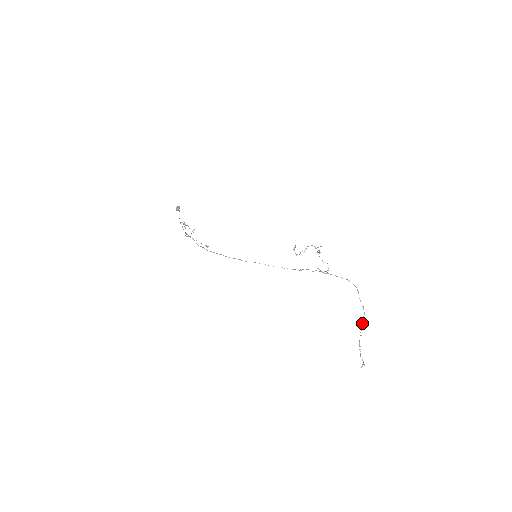
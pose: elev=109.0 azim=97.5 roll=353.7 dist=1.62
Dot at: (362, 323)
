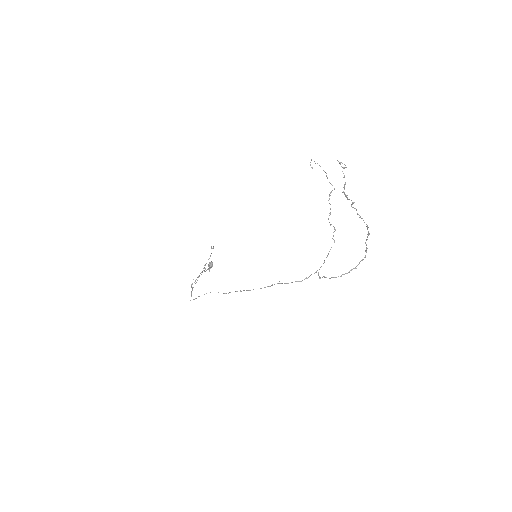
Dot at: (360, 217)
